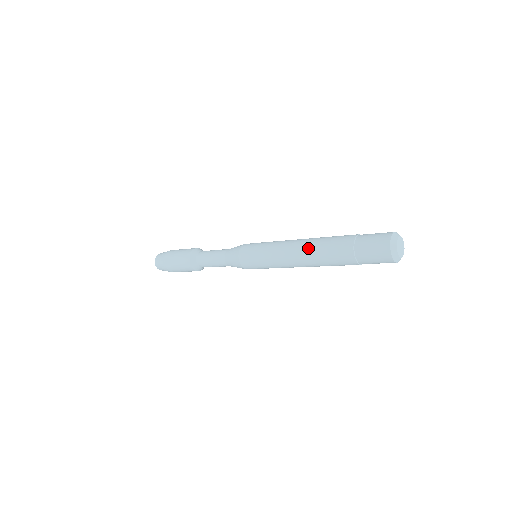
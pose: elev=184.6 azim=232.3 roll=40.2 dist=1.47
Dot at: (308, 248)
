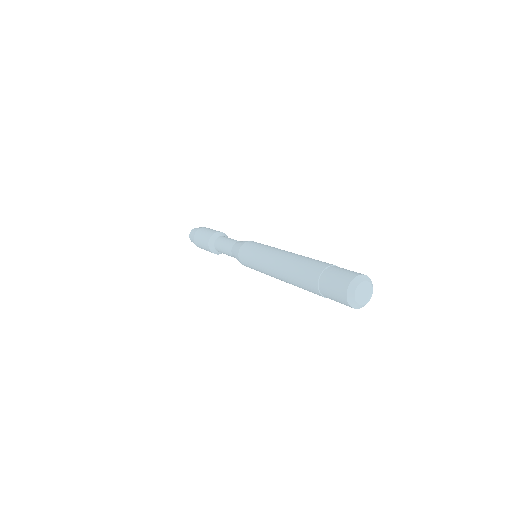
Dot at: (289, 260)
